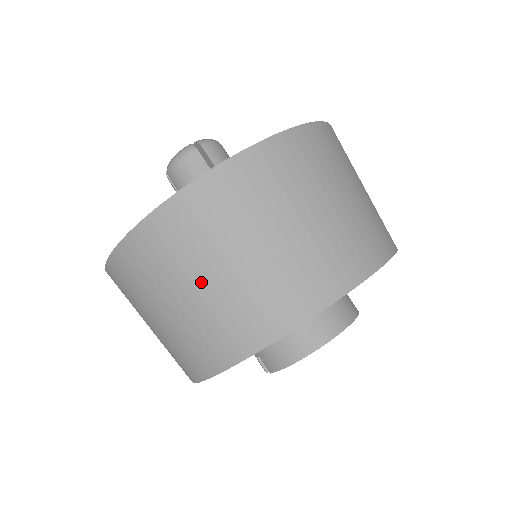
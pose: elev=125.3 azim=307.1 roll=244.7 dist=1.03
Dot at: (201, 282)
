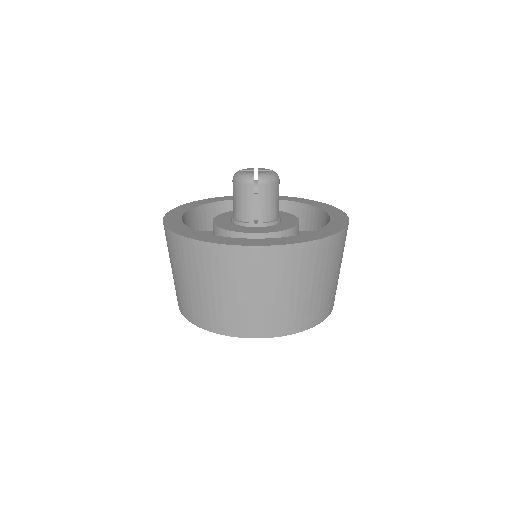
Dot at: (191, 283)
